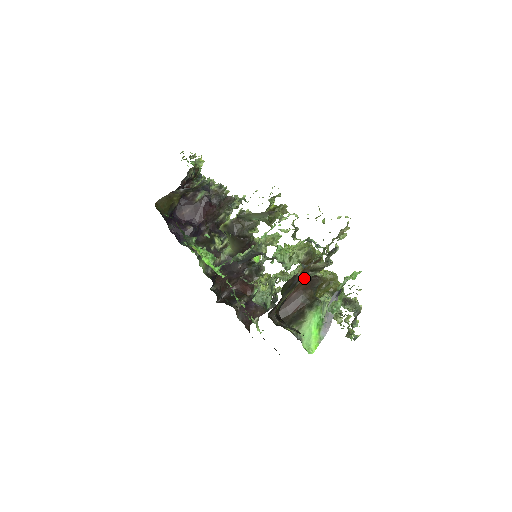
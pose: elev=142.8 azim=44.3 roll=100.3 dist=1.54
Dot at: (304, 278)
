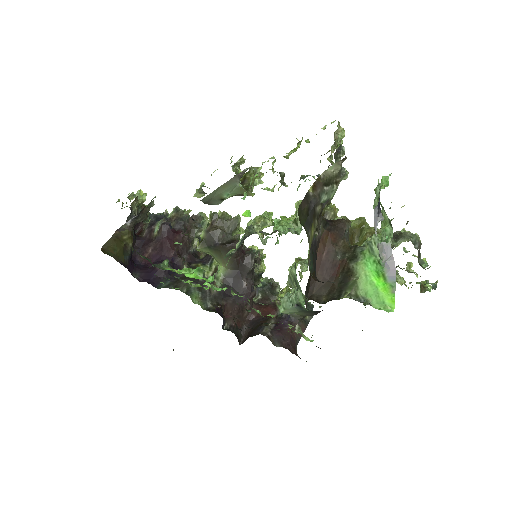
Dot at: (322, 200)
